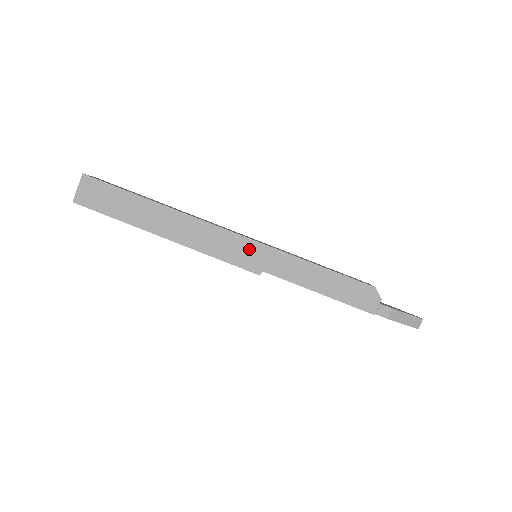
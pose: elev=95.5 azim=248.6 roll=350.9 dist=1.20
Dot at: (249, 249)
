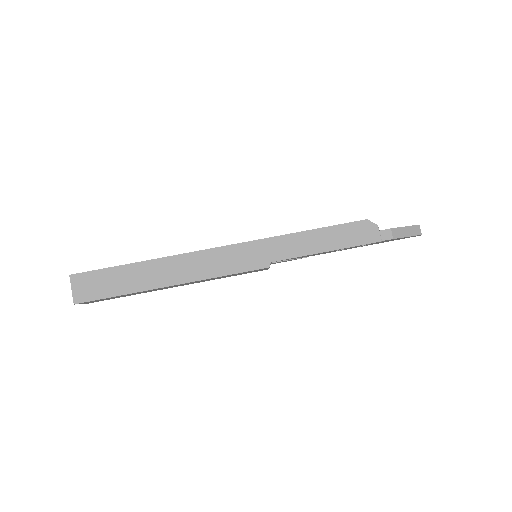
Dot at: (247, 251)
